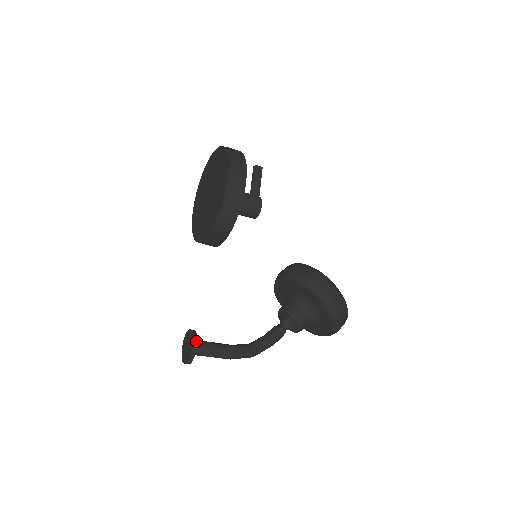
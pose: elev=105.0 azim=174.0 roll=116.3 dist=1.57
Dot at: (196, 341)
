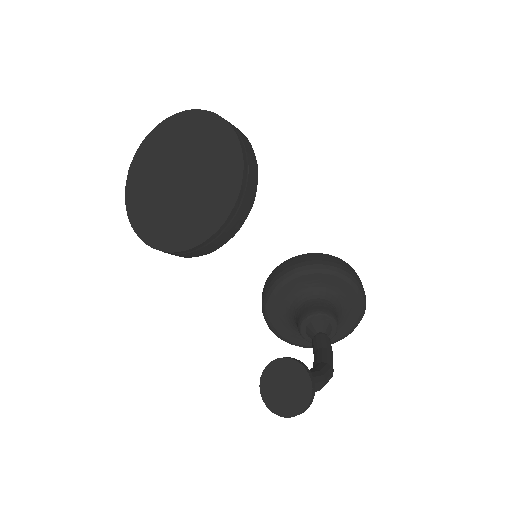
Dot at: (304, 365)
